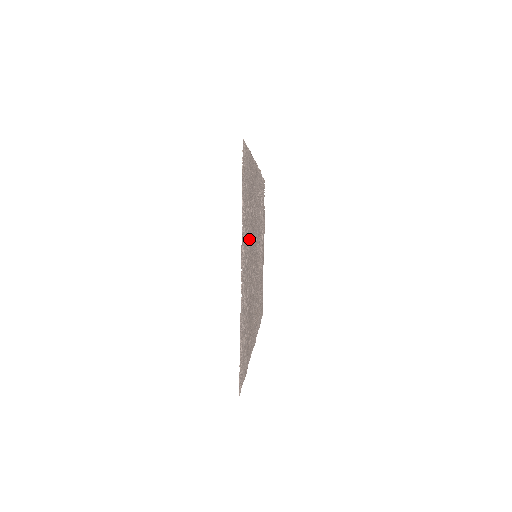
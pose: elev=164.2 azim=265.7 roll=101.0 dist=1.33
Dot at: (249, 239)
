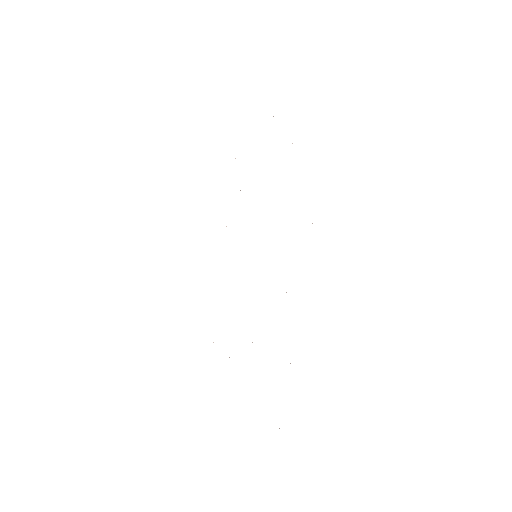
Dot at: occluded
